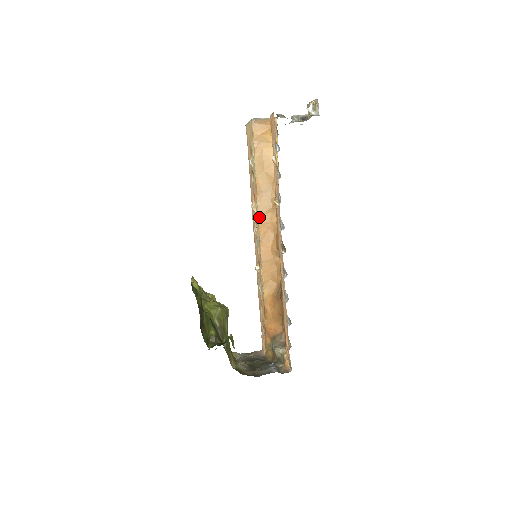
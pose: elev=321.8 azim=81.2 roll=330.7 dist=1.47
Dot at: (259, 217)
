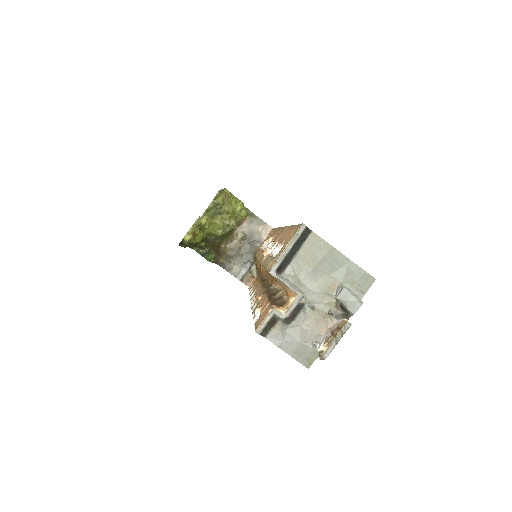
Dot at: occluded
